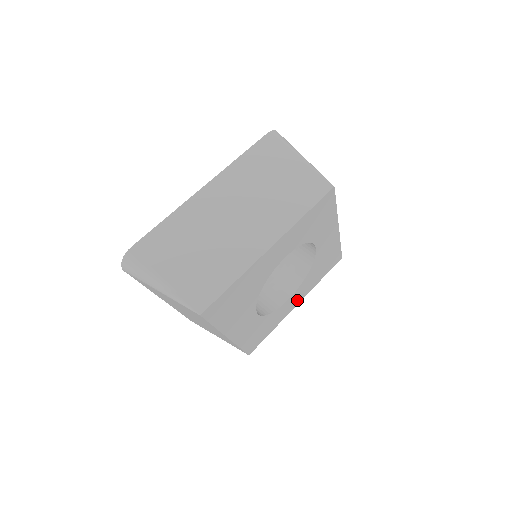
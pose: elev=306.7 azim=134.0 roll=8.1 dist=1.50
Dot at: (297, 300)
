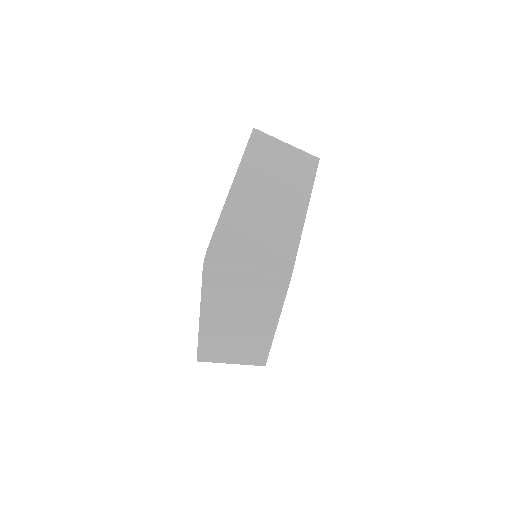
Dot at: occluded
